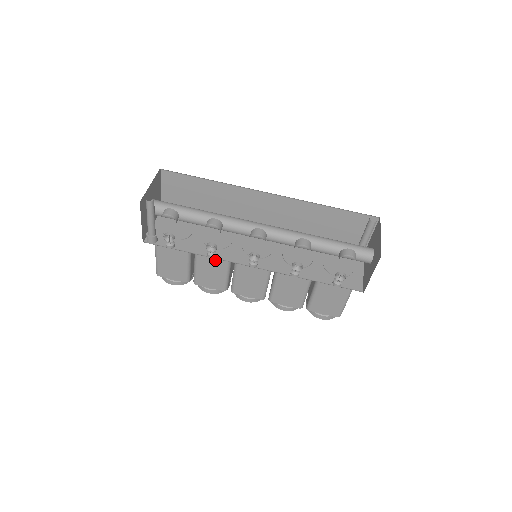
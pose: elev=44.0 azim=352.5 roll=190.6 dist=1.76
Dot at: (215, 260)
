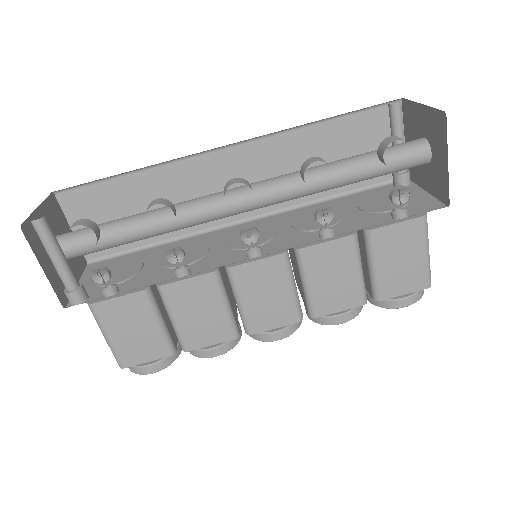
Dot at: (195, 285)
